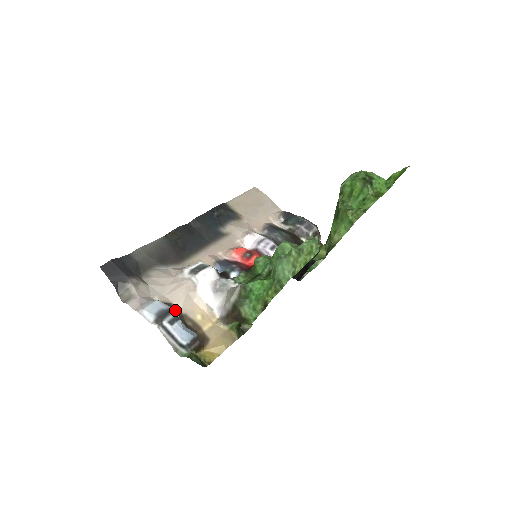
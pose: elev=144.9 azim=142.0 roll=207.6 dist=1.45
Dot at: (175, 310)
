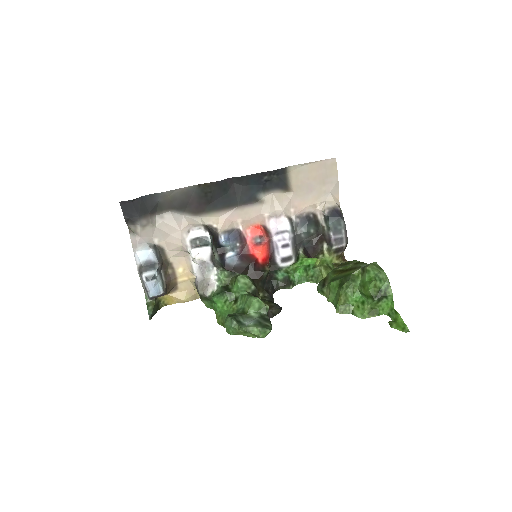
Dot at: (163, 260)
